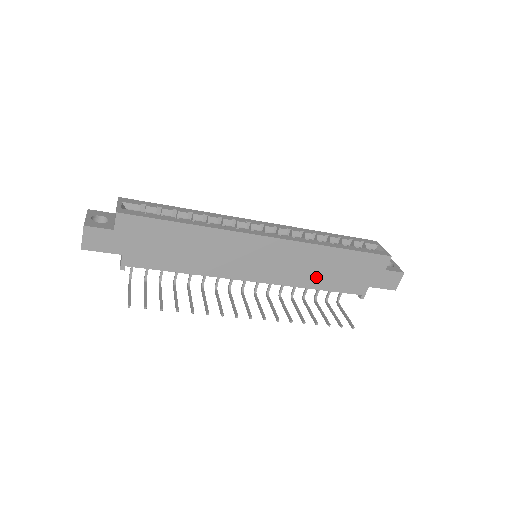
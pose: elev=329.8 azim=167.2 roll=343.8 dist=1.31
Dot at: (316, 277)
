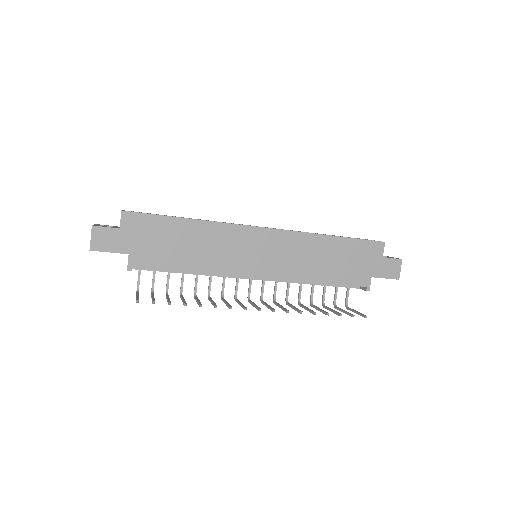
Dot at: (317, 269)
